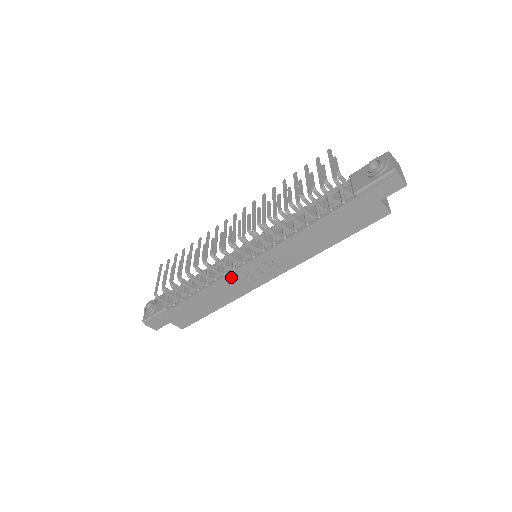
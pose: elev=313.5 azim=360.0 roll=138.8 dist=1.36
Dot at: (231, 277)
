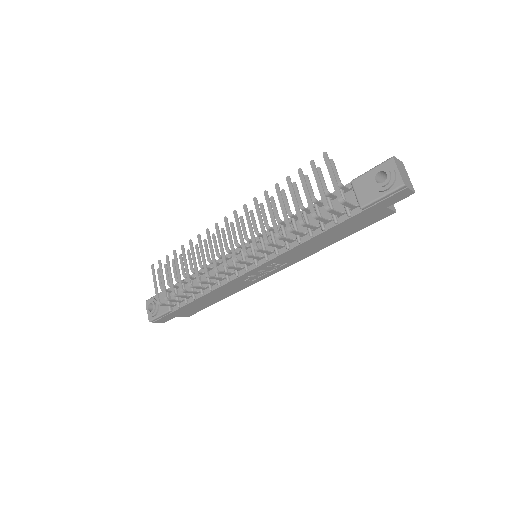
Dot at: (235, 281)
